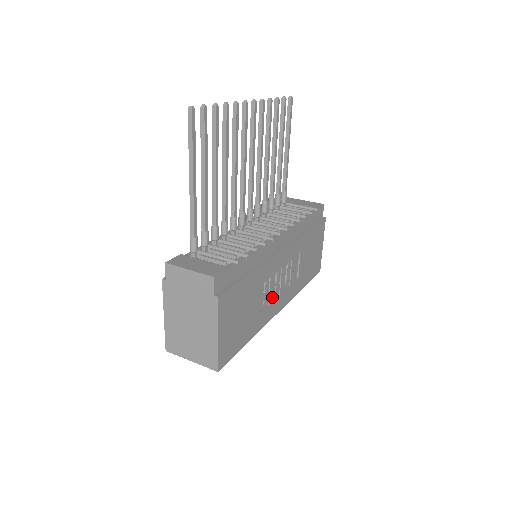
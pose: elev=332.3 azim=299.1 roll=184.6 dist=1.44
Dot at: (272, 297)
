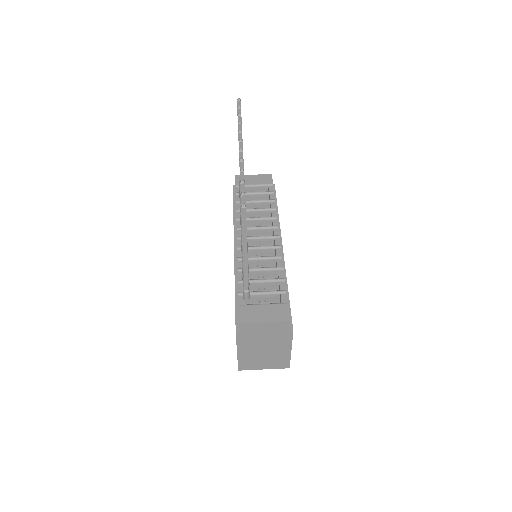
Dot at: occluded
